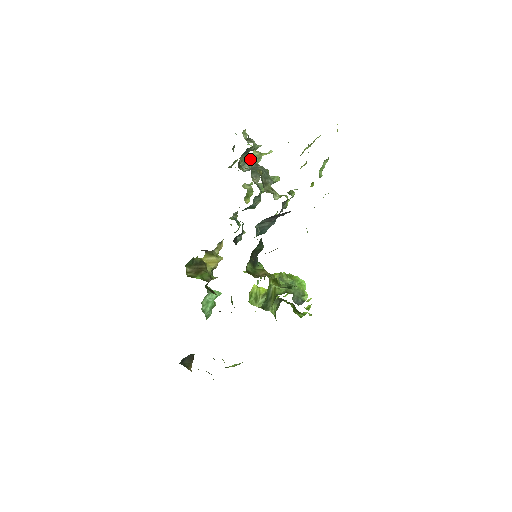
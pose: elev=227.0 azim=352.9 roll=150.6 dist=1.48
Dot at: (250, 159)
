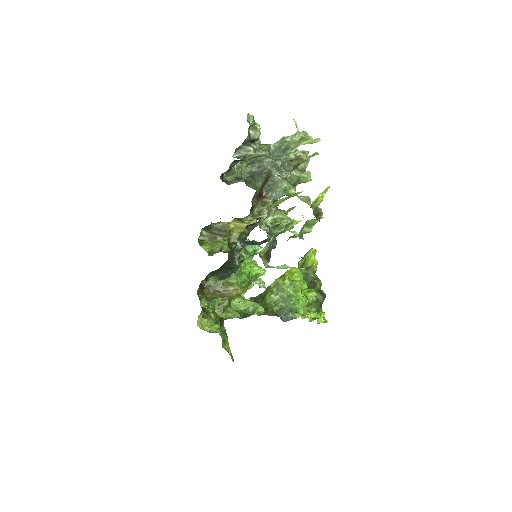
Dot at: (284, 144)
